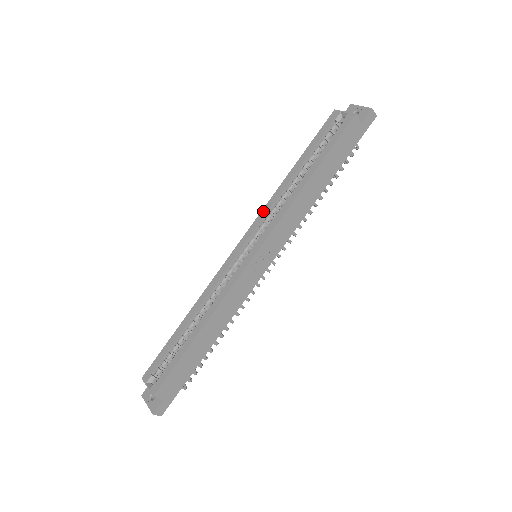
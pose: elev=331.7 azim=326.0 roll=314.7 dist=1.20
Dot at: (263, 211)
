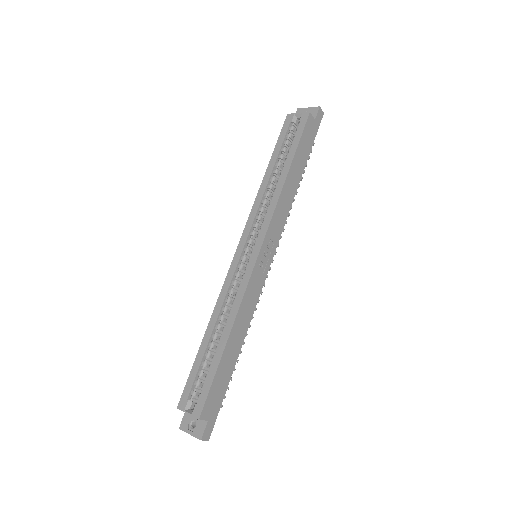
Dot at: (252, 213)
